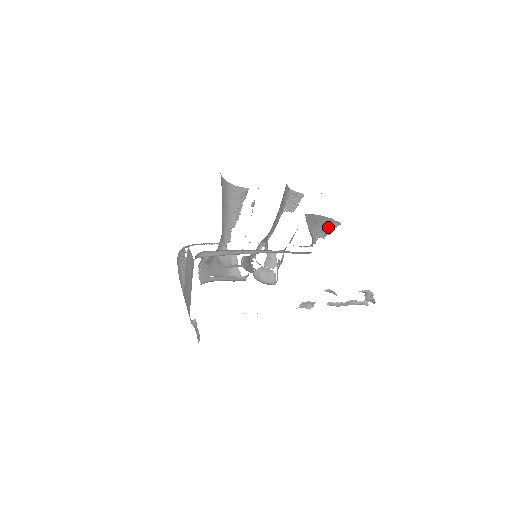
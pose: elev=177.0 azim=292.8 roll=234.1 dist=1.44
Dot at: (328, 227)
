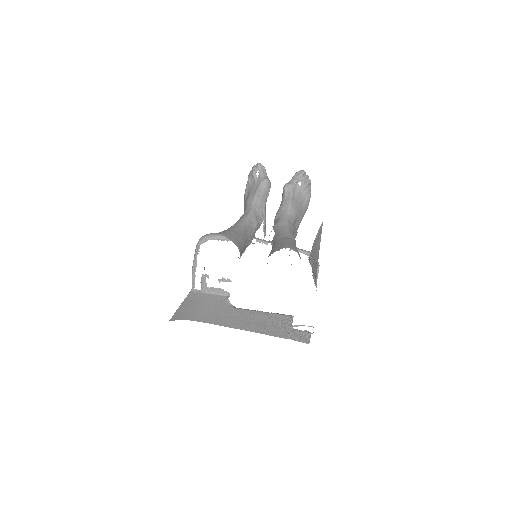
Dot at: (314, 271)
